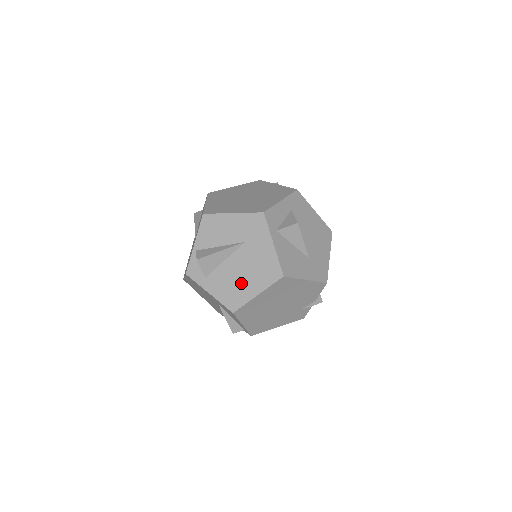
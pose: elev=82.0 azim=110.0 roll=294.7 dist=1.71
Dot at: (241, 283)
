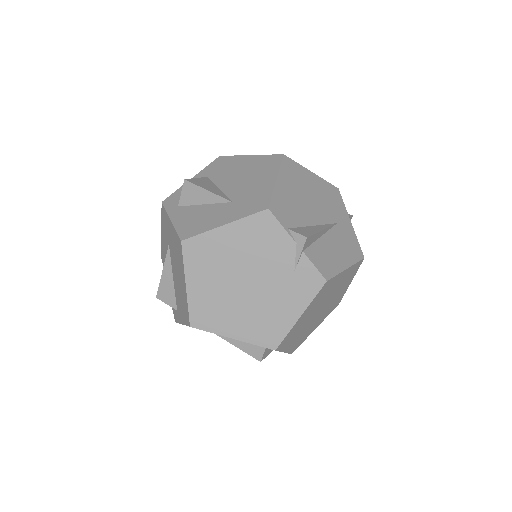
Dot at: (180, 287)
